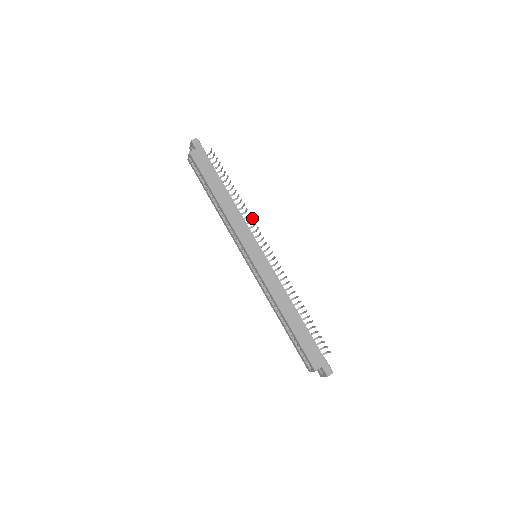
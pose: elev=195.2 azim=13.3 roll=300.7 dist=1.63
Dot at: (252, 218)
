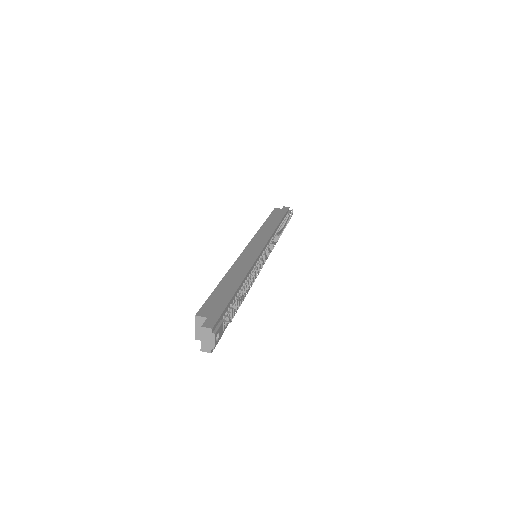
Dot at: (278, 232)
